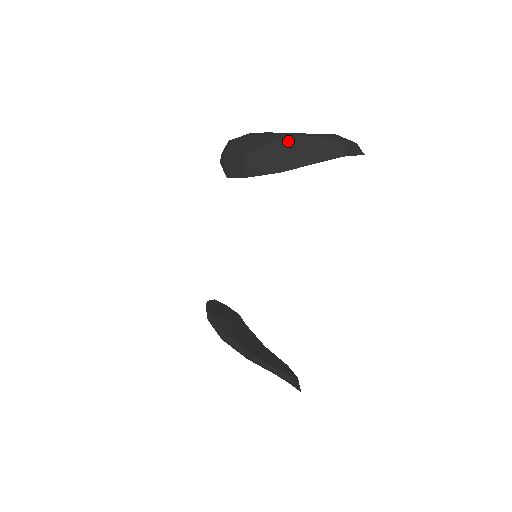
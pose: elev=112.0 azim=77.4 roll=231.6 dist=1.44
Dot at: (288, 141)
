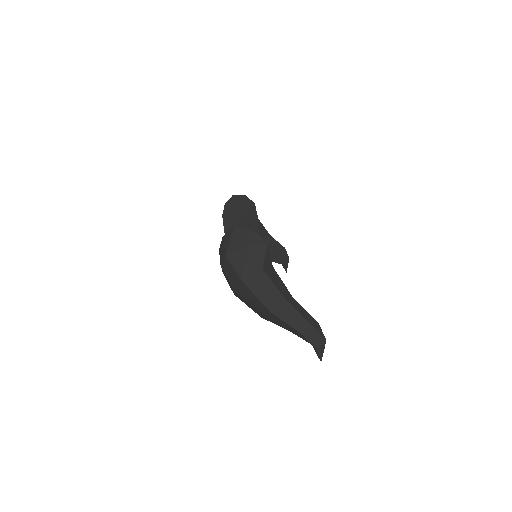
Dot at: (270, 315)
